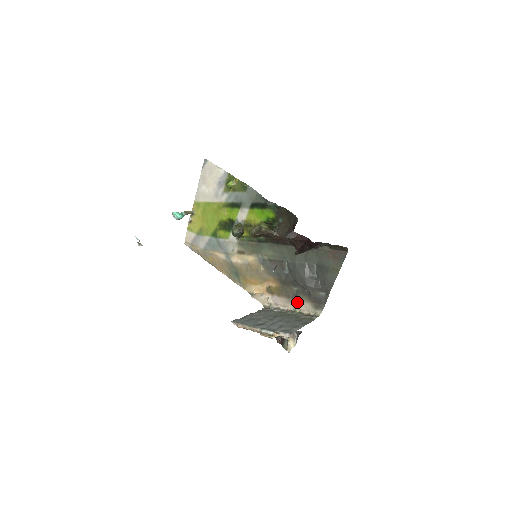
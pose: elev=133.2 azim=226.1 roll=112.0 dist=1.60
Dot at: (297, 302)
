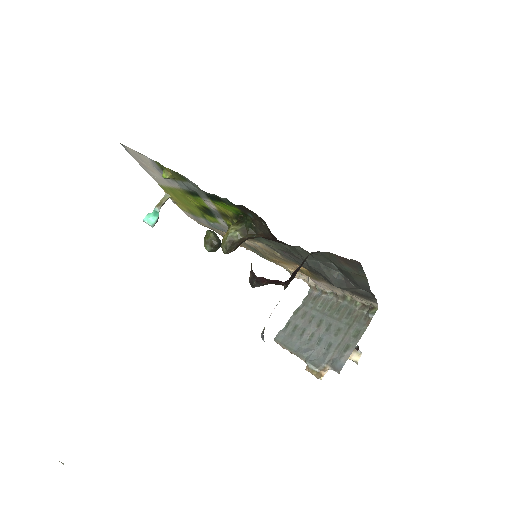
Dot at: (341, 290)
